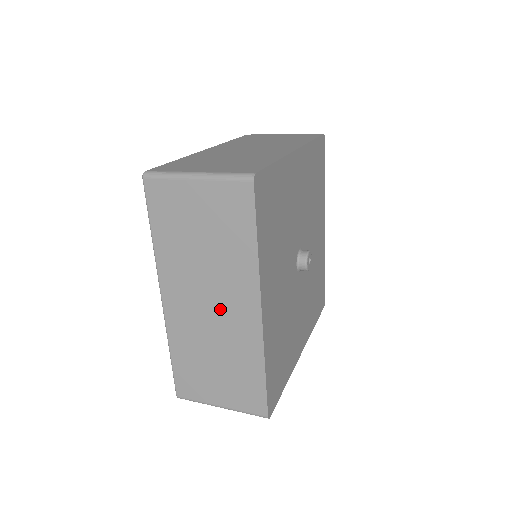
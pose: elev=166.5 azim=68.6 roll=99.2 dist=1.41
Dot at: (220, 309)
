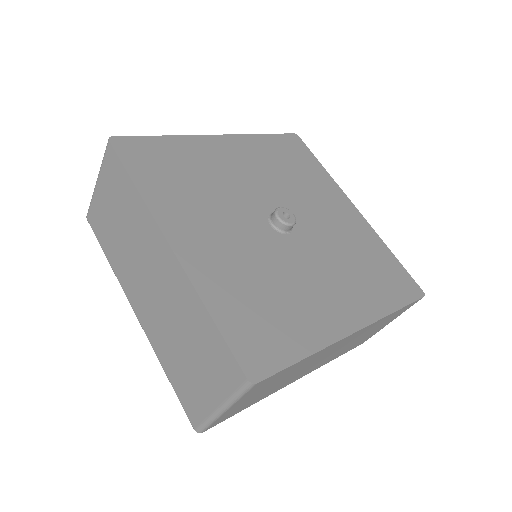
Dot at: (156, 278)
